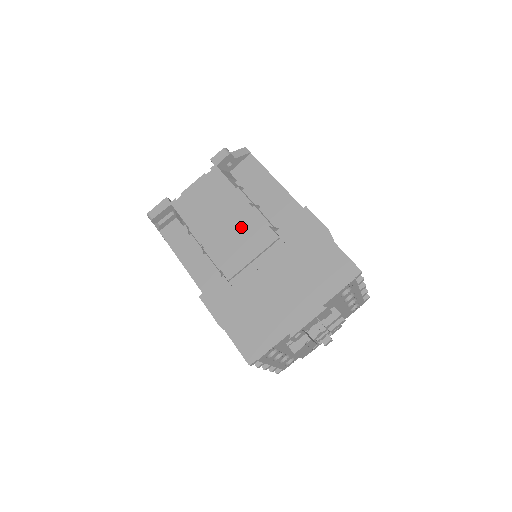
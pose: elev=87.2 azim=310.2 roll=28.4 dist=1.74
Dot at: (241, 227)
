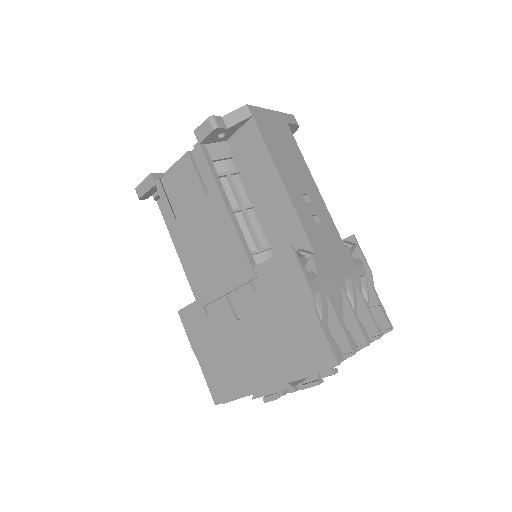
Dot at: (219, 246)
